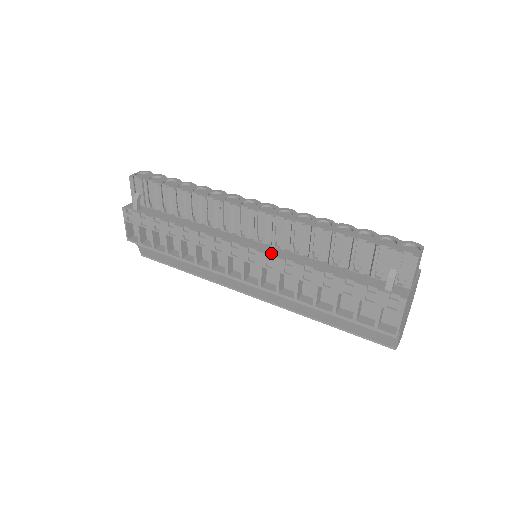
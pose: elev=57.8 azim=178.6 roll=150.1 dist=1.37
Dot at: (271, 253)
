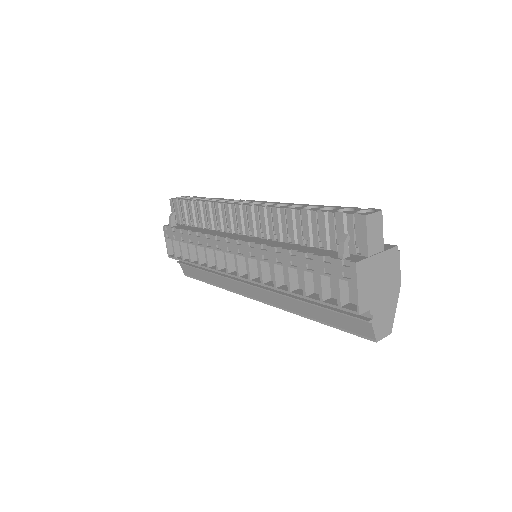
Dot at: (253, 241)
